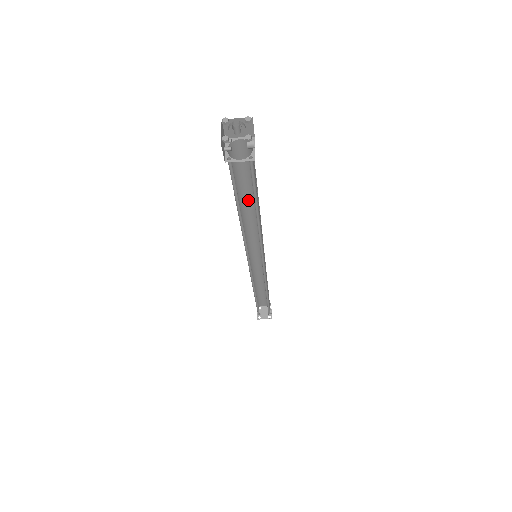
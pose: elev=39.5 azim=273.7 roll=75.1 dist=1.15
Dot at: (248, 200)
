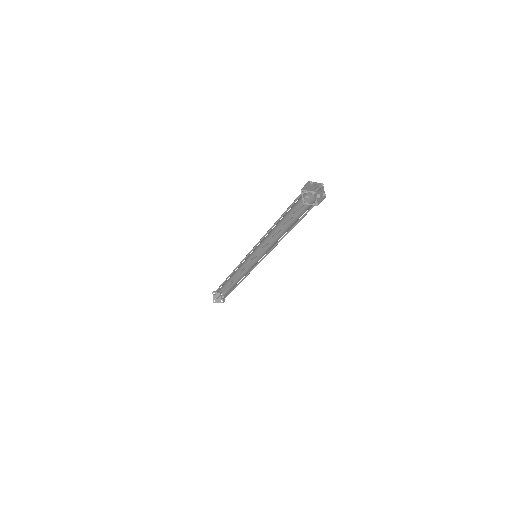
Dot at: (281, 222)
